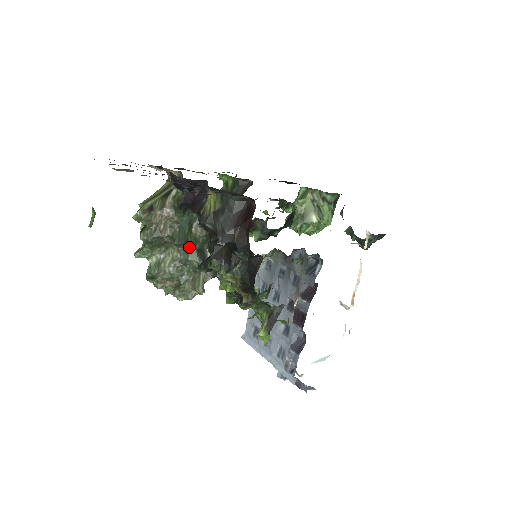
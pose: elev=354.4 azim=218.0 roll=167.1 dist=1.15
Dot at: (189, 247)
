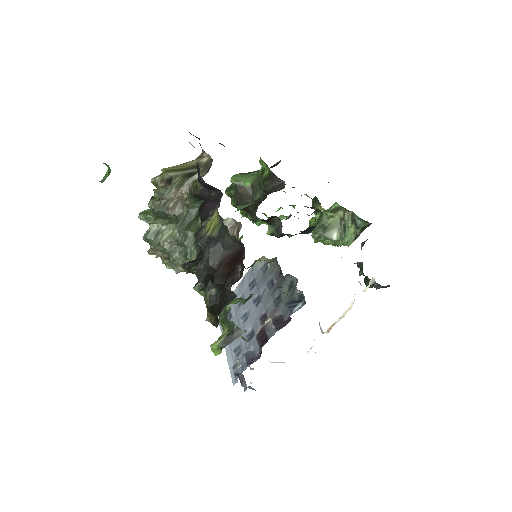
Dot at: (190, 233)
